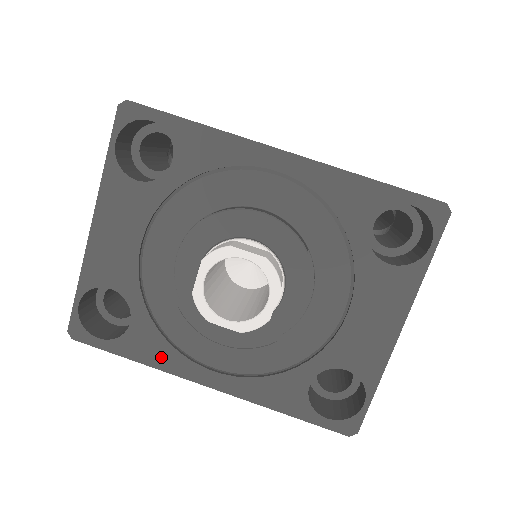
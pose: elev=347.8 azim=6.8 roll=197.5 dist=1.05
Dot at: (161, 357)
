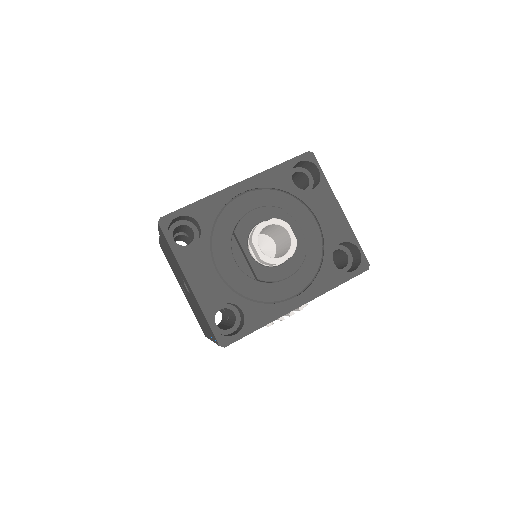
Dot at: (269, 314)
